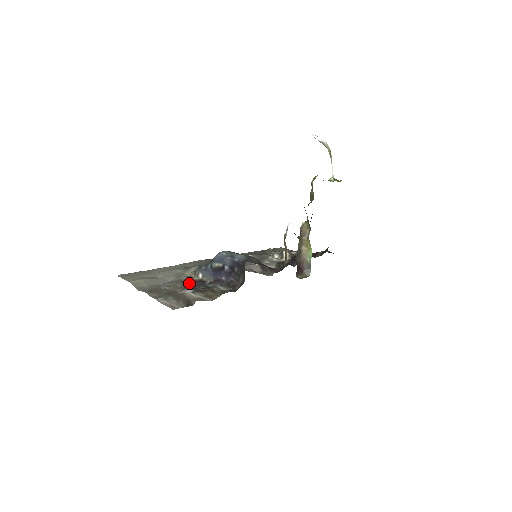
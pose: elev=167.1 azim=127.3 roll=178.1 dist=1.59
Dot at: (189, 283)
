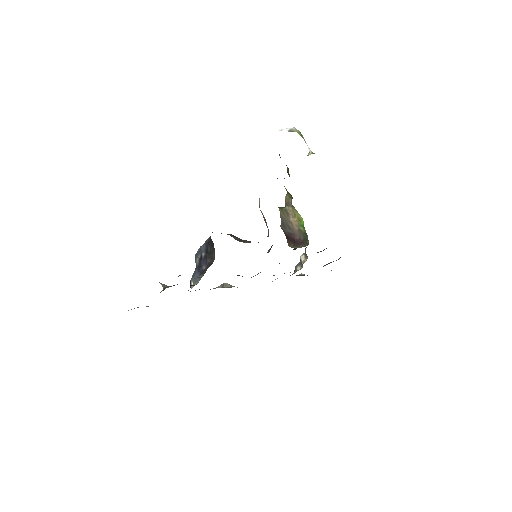
Dot at: occluded
